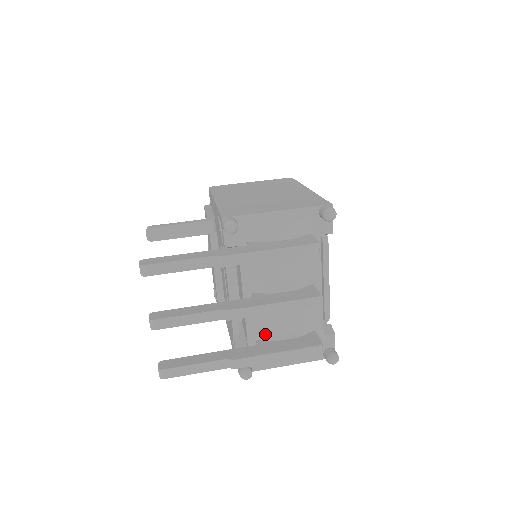
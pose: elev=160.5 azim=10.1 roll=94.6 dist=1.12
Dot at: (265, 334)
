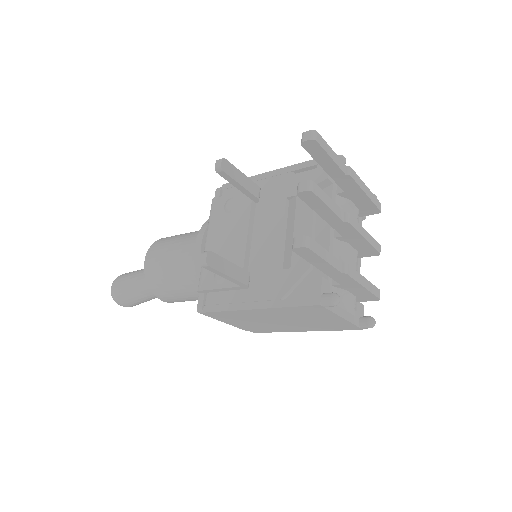
Dot at: occluded
